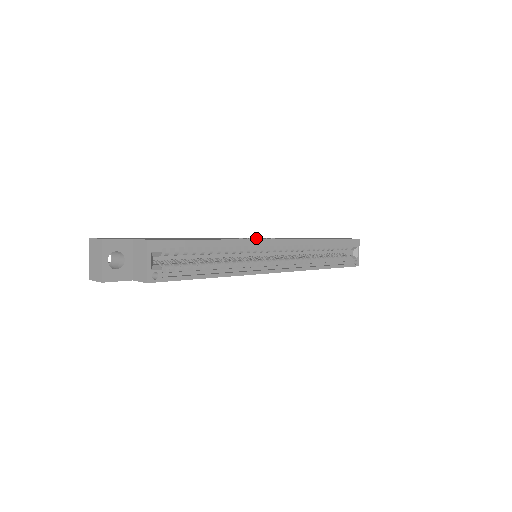
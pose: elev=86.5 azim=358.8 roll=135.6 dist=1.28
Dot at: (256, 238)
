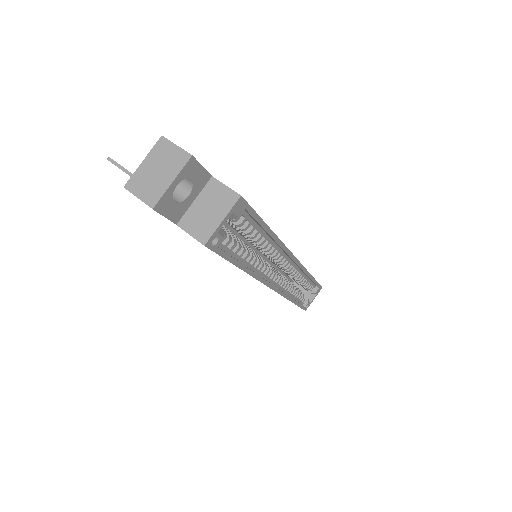
Dot at: occluded
